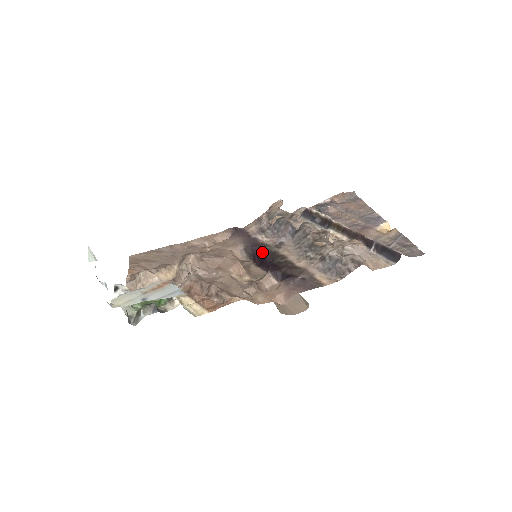
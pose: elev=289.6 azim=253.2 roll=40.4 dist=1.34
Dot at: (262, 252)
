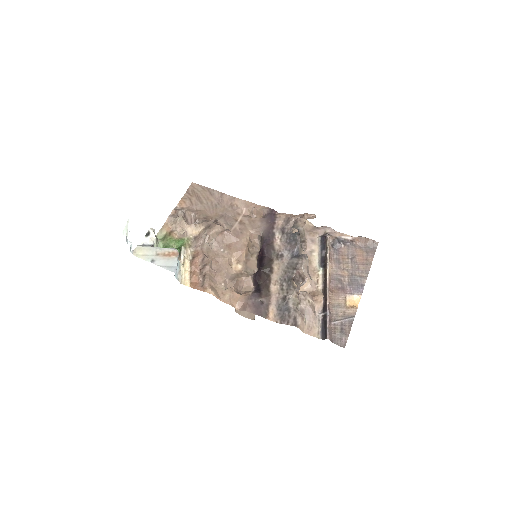
Dot at: (265, 253)
